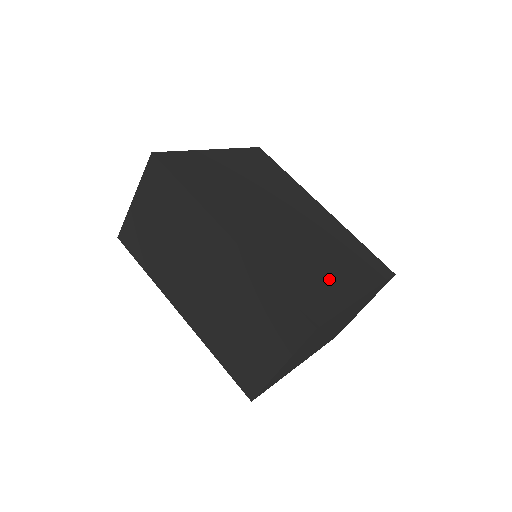
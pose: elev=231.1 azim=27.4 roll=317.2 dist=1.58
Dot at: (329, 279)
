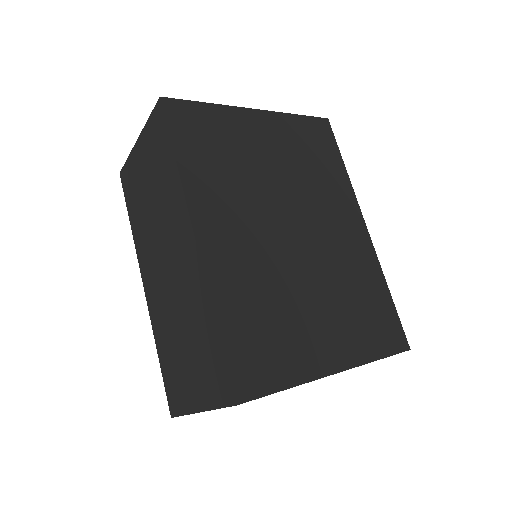
Dot at: (304, 336)
